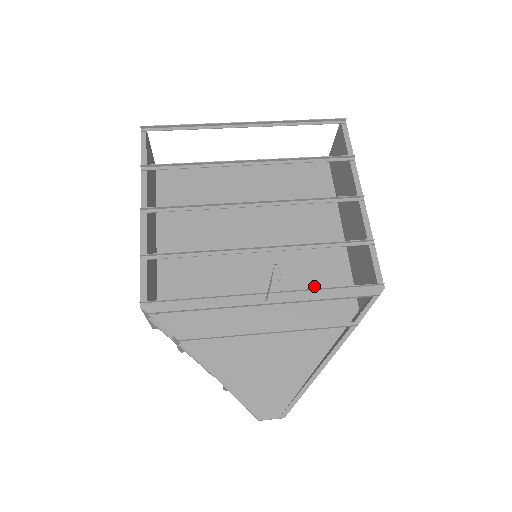
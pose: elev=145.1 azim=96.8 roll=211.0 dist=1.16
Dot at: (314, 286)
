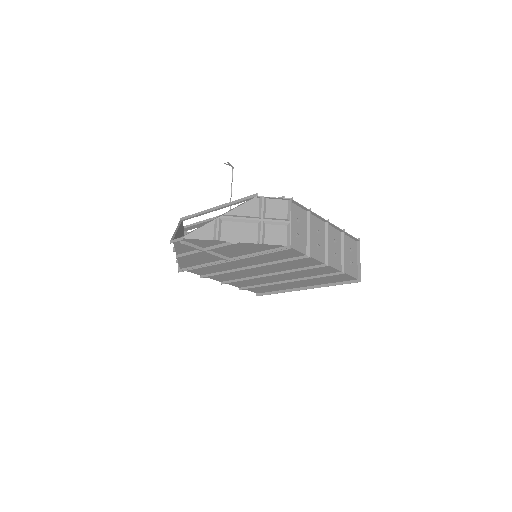
Dot at: (274, 257)
